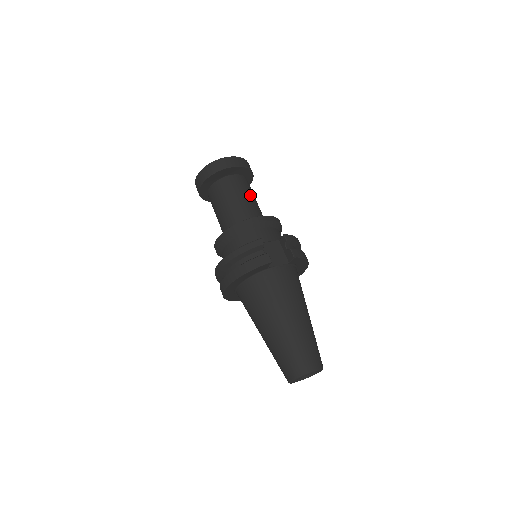
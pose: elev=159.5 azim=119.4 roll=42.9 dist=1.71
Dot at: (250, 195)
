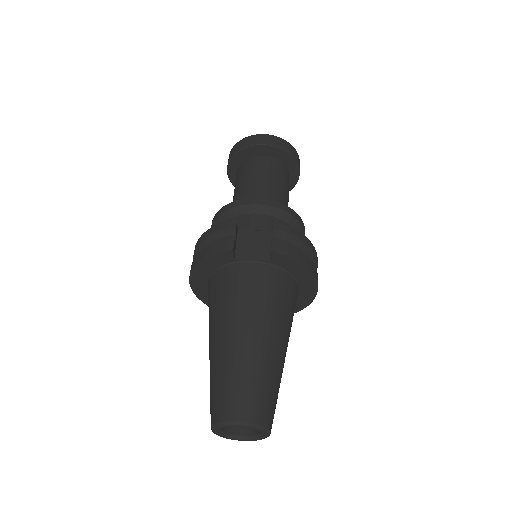
Dot at: (273, 180)
